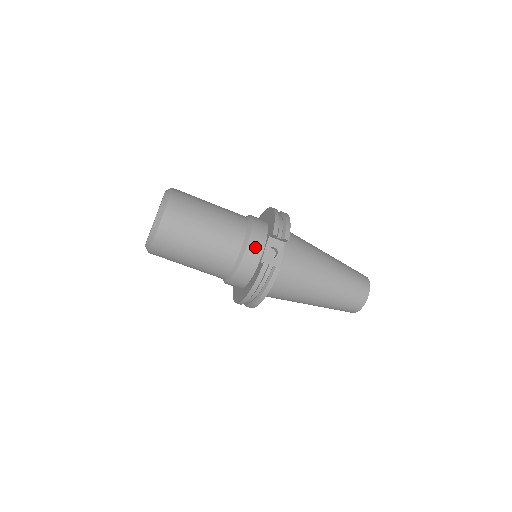
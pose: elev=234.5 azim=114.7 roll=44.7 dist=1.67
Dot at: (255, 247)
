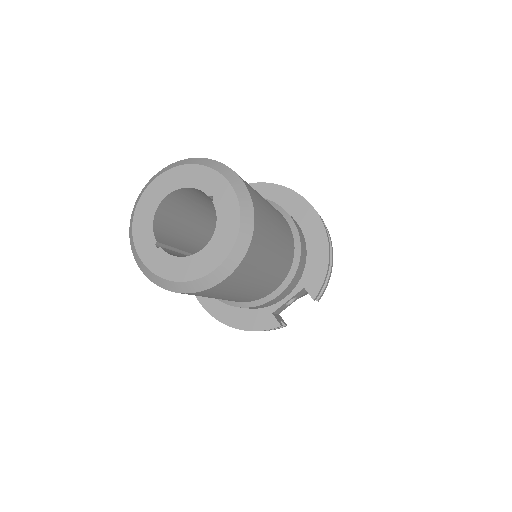
Dot at: (281, 296)
